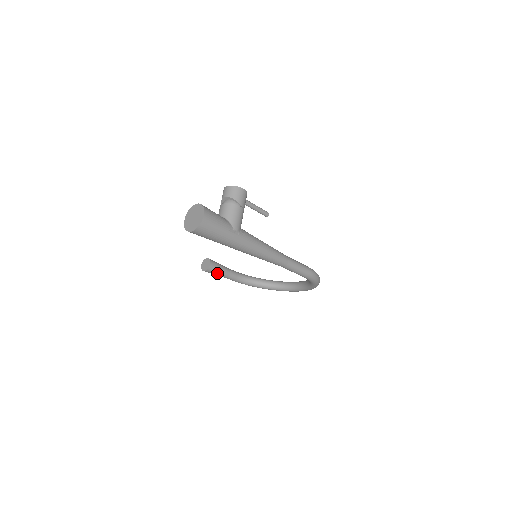
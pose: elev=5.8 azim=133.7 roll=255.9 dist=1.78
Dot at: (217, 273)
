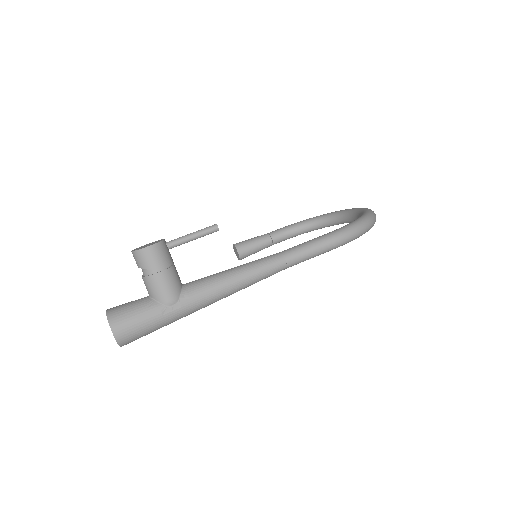
Dot at: (255, 252)
